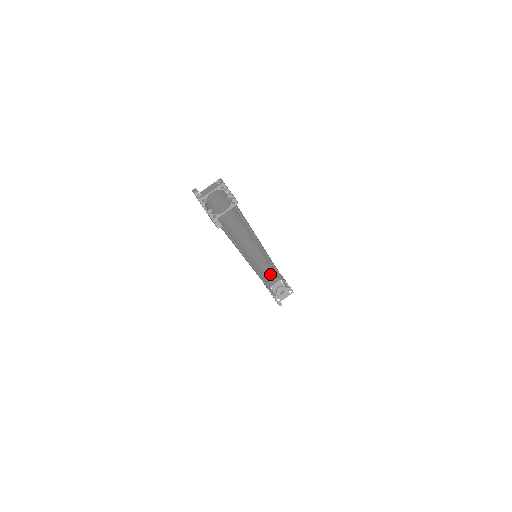
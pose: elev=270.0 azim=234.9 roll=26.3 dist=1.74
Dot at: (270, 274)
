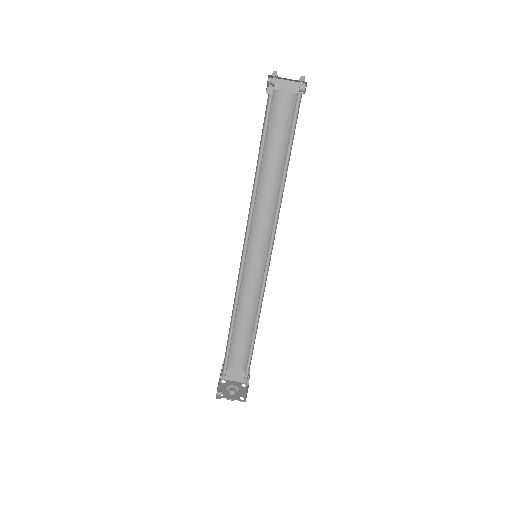
Dot at: (241, 346)
